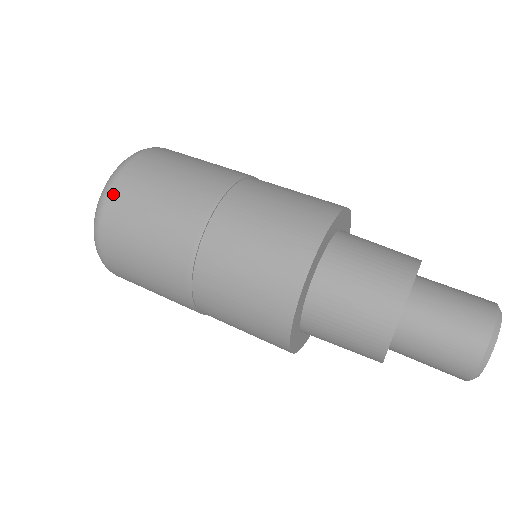
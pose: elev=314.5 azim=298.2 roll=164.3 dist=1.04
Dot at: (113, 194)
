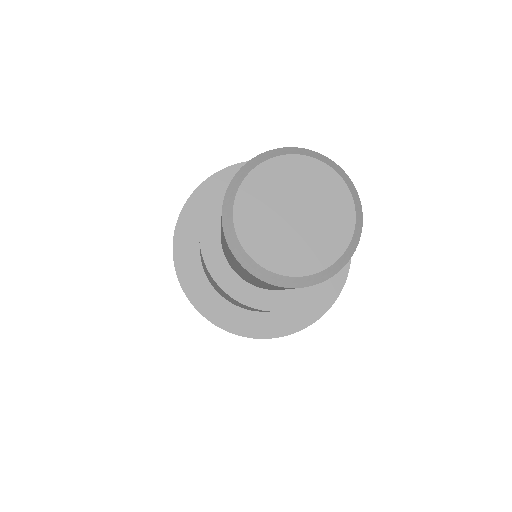
Dot at: occluded
